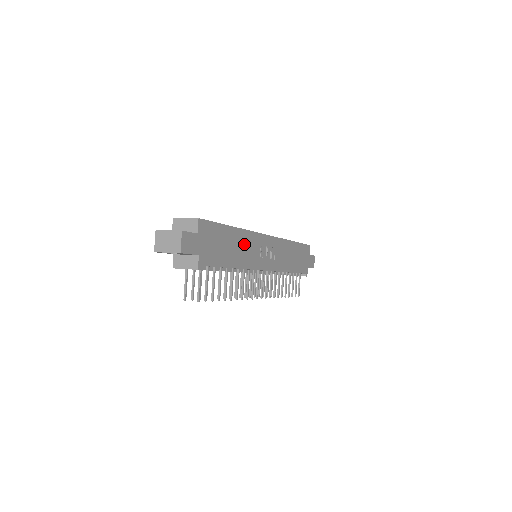
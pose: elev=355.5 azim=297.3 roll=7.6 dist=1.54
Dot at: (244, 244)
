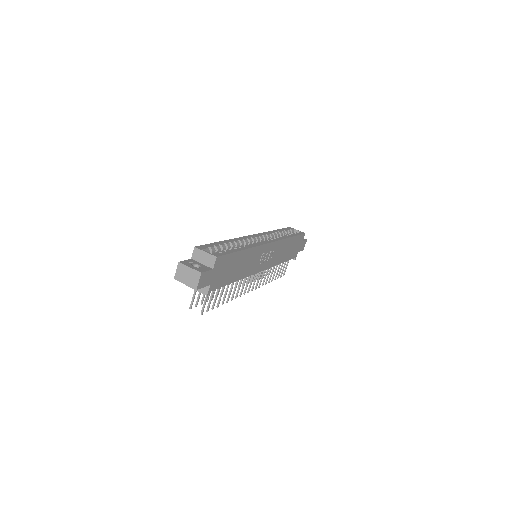
Dot at: (249, 259)
